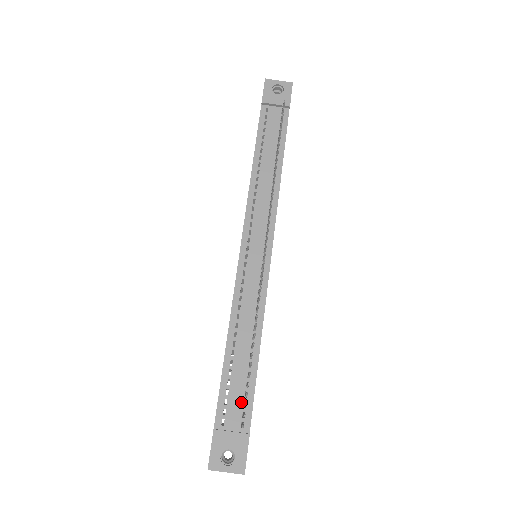
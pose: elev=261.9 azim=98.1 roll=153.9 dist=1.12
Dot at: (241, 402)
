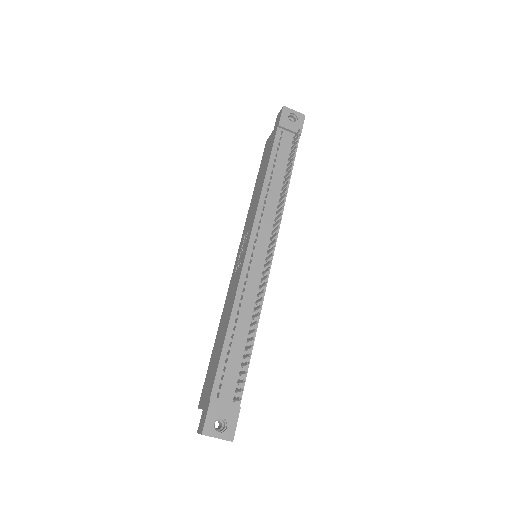
Dot at: (235, 379)
